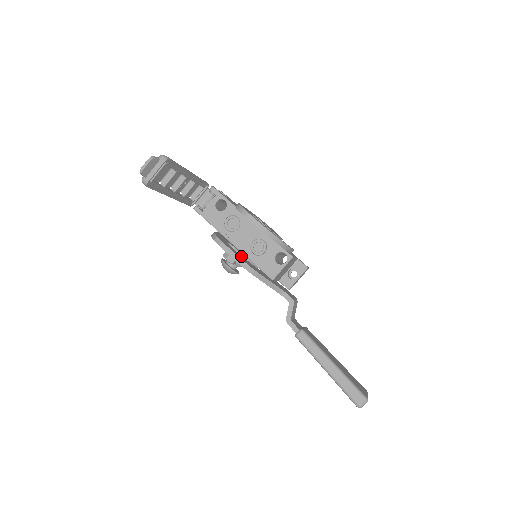
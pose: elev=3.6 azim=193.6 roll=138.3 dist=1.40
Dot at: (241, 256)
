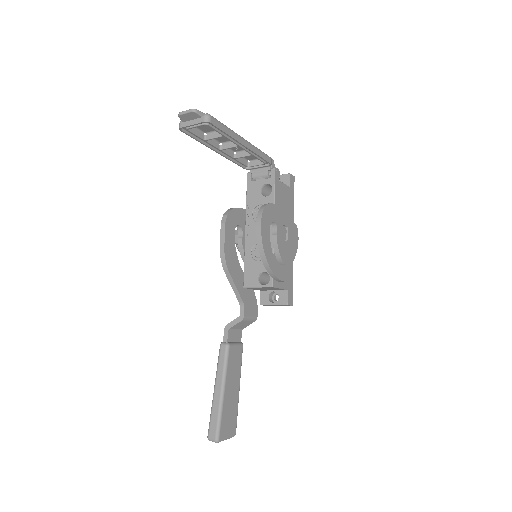
Dot at: (233, 247)
